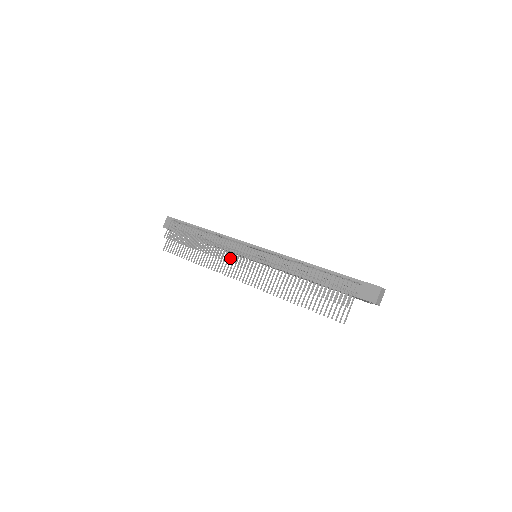
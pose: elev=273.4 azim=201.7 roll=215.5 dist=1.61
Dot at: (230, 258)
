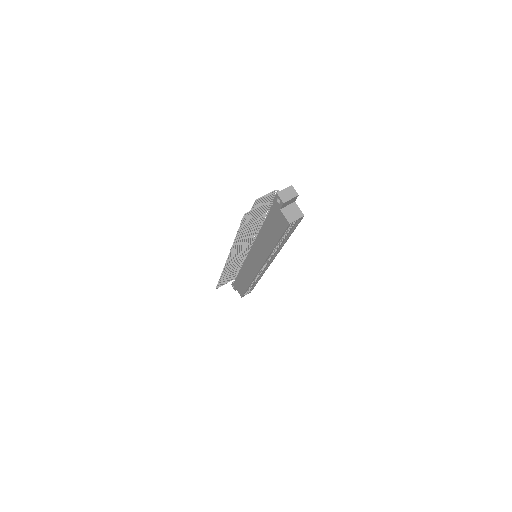
Dot at: occluded
